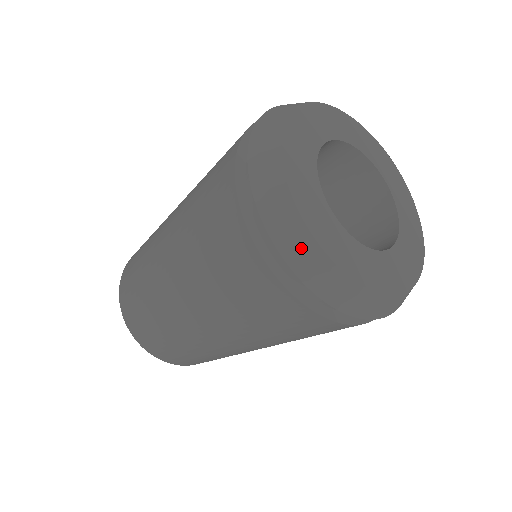
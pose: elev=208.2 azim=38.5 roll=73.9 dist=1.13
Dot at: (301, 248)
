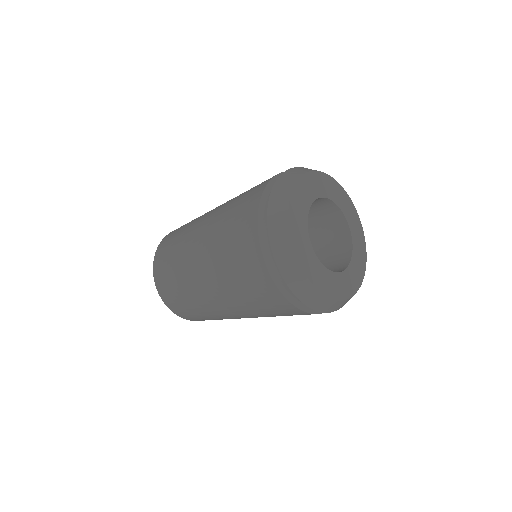
Dot at: (302, 285)
